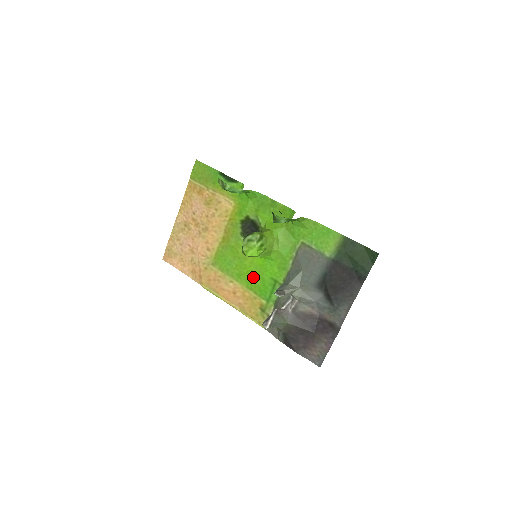
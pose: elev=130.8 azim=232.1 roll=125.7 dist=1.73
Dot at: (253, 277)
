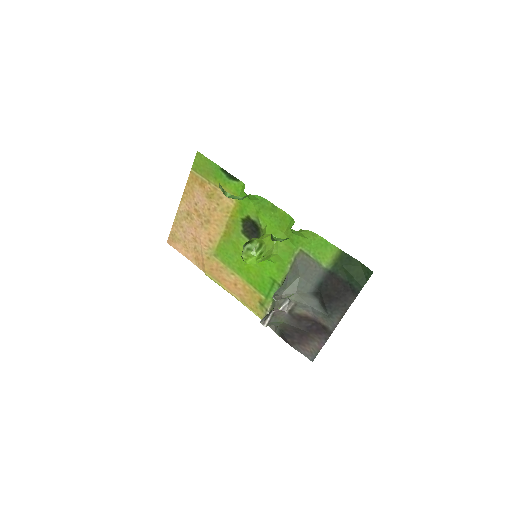
Dot at: (253, 273)
